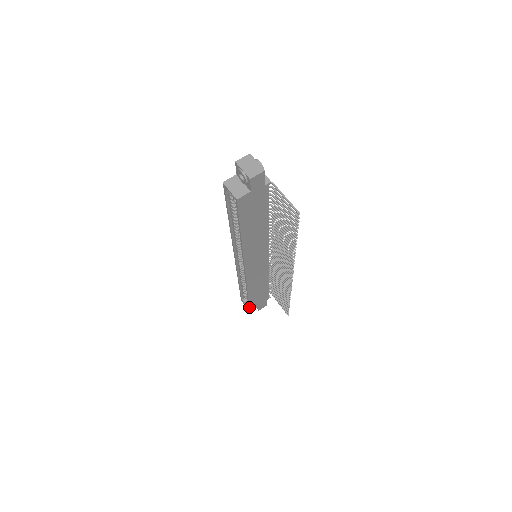
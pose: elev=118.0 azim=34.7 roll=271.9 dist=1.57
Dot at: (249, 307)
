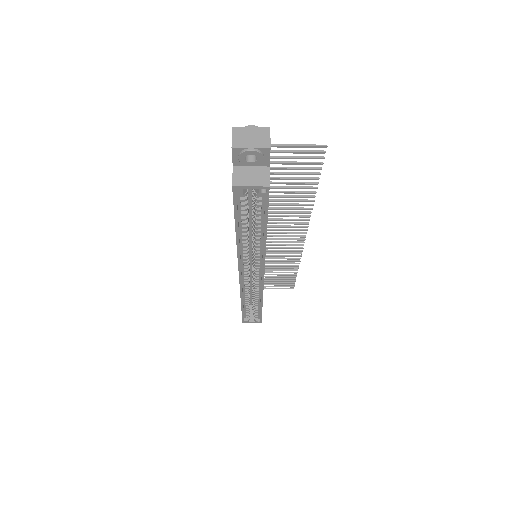
Dot at: (261, 318)
